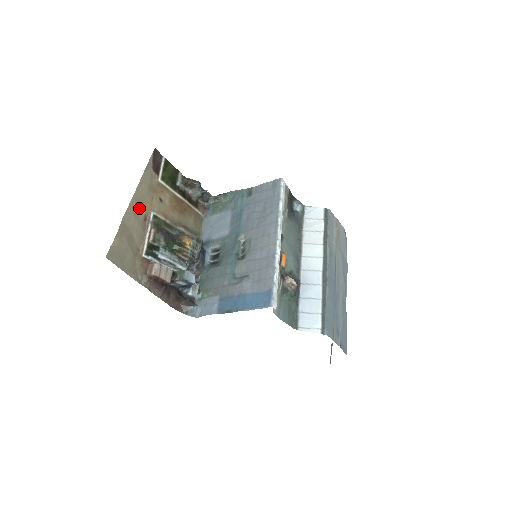
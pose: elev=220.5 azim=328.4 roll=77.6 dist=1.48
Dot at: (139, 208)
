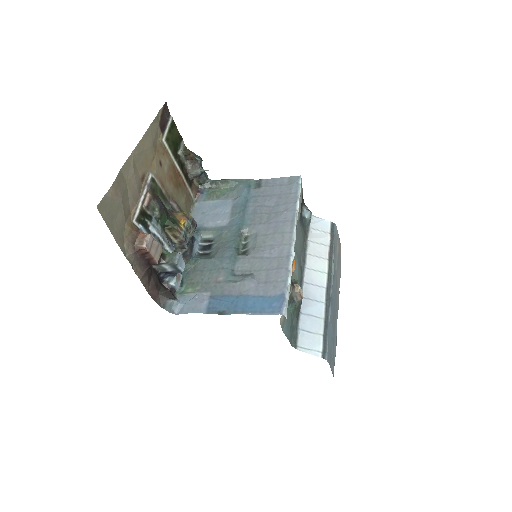
Dot at: (139, 163)
